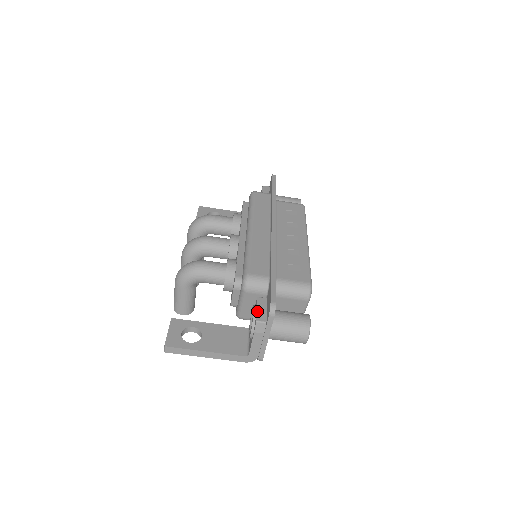
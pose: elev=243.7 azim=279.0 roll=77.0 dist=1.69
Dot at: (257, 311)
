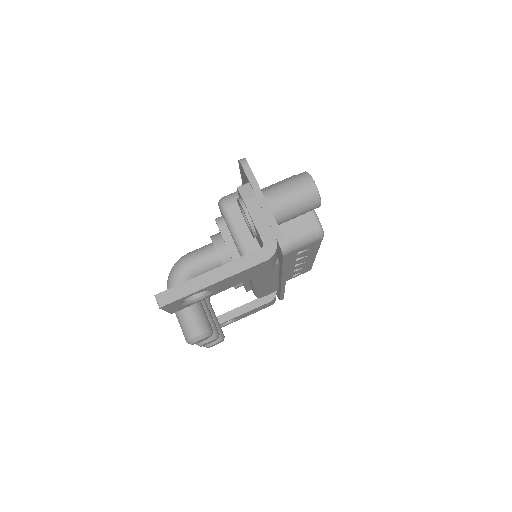
Dot at: (238, 193)
